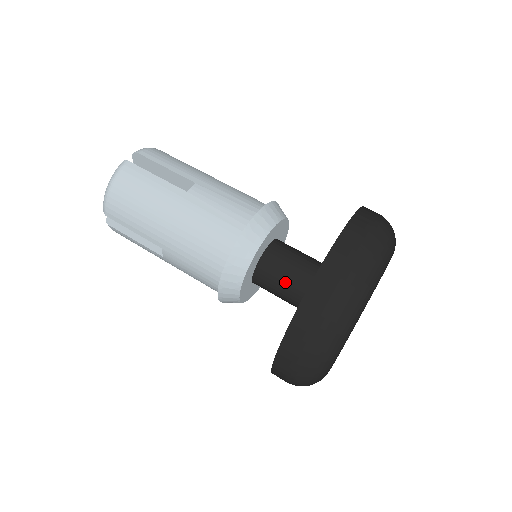
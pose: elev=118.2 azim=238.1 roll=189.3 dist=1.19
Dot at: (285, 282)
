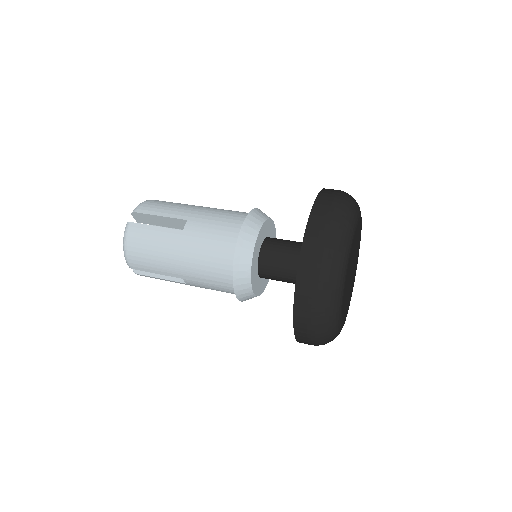
Dot at: (291, 242)
